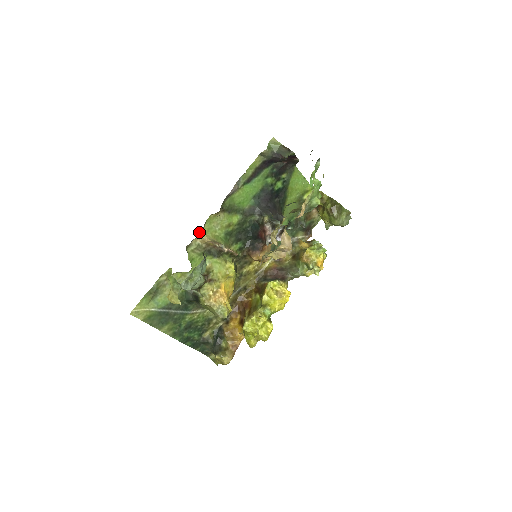
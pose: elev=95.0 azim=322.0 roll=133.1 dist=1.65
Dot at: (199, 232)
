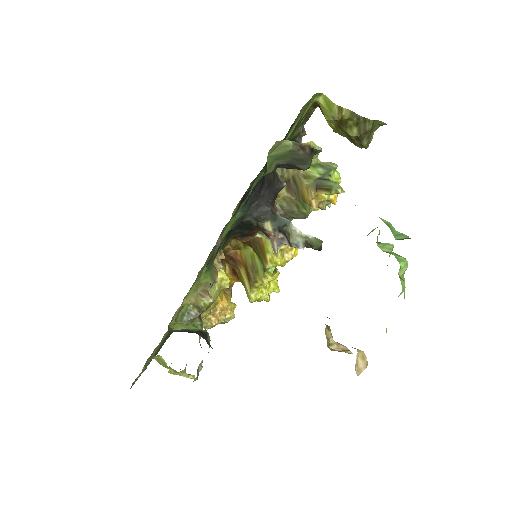
Dot at: occluded
